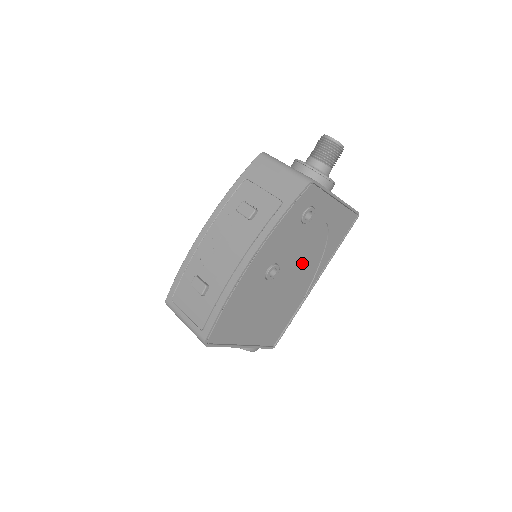
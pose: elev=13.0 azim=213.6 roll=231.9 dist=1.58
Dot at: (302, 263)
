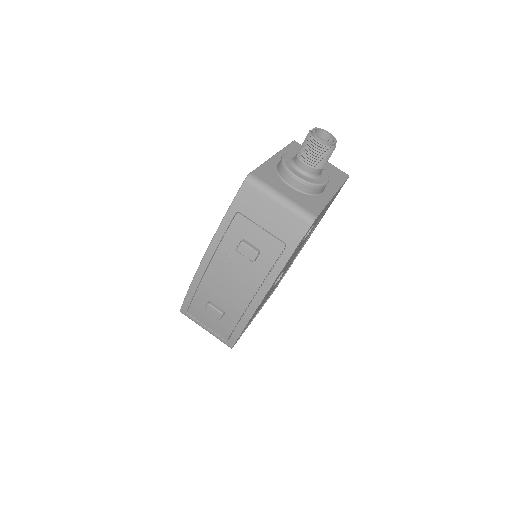
Dot at: (300, 246)
